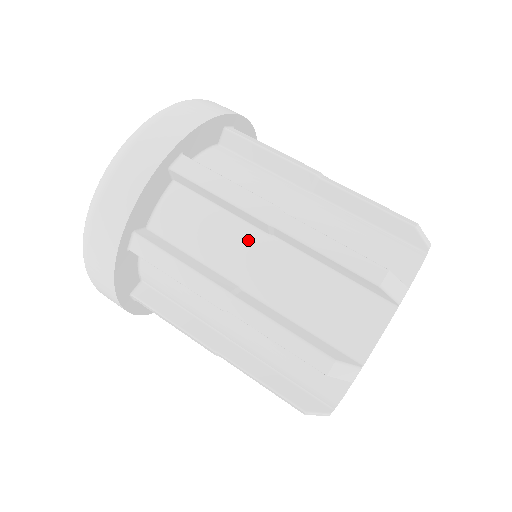
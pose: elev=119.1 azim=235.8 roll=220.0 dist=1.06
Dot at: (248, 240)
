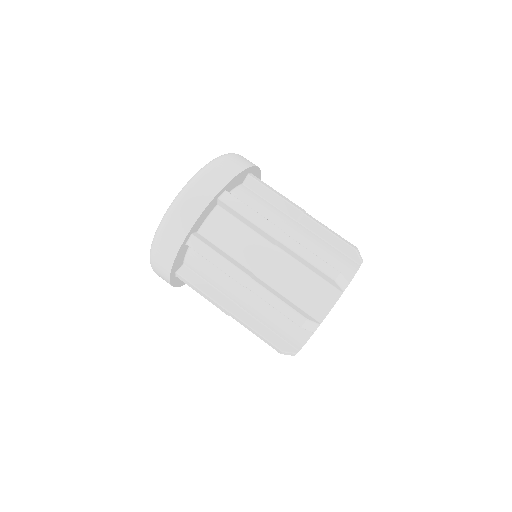
Dot at: (236, 285)
